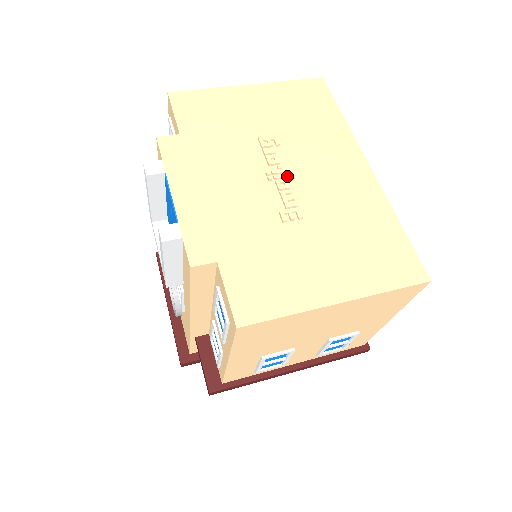
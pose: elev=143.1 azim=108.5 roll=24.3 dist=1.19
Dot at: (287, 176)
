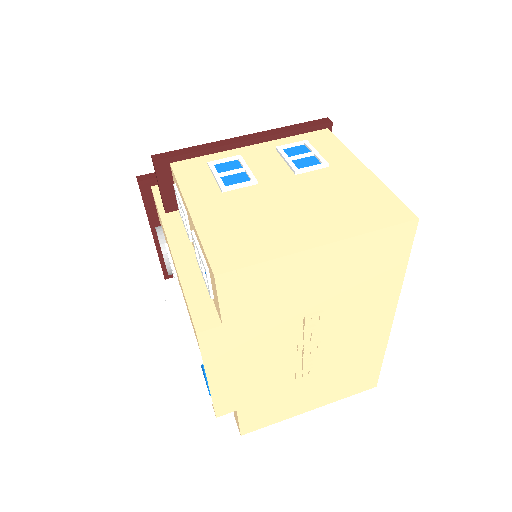
Dot at: (315, 347)
